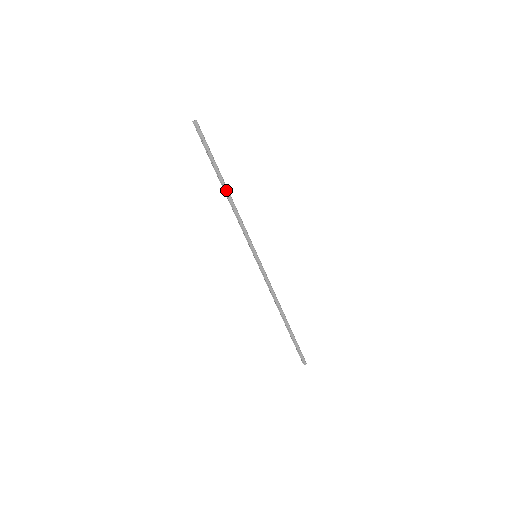
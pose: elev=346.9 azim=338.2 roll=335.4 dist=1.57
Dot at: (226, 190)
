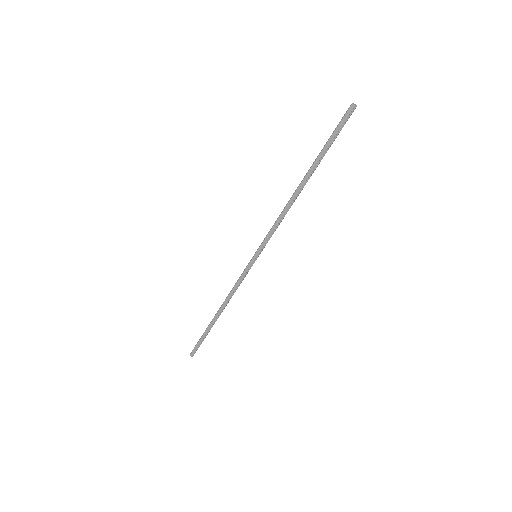
Dot at: (300, 186)
